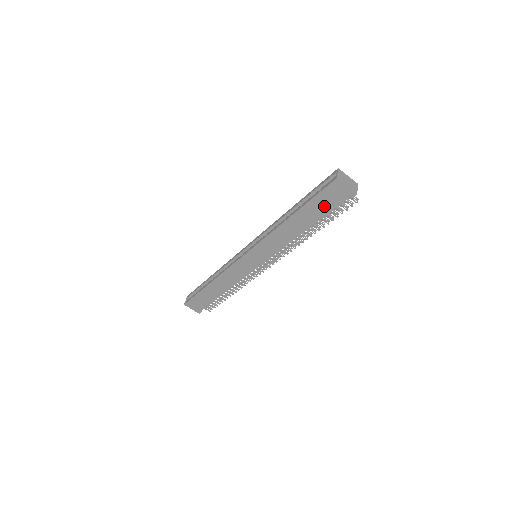
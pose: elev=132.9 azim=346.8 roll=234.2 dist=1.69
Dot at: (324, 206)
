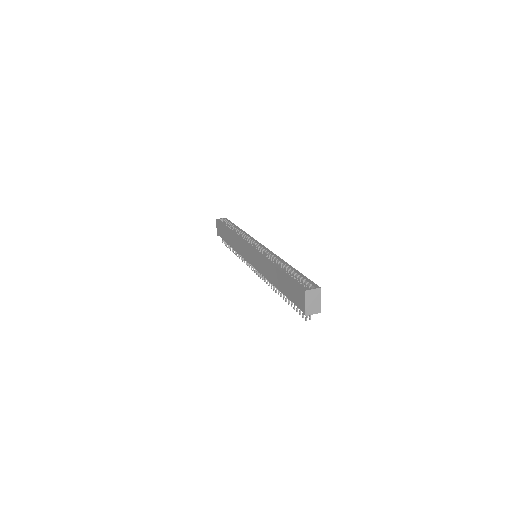
Dot at: (291, 292)
